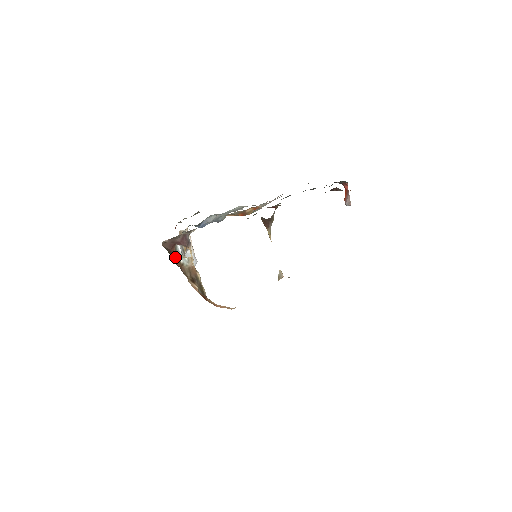
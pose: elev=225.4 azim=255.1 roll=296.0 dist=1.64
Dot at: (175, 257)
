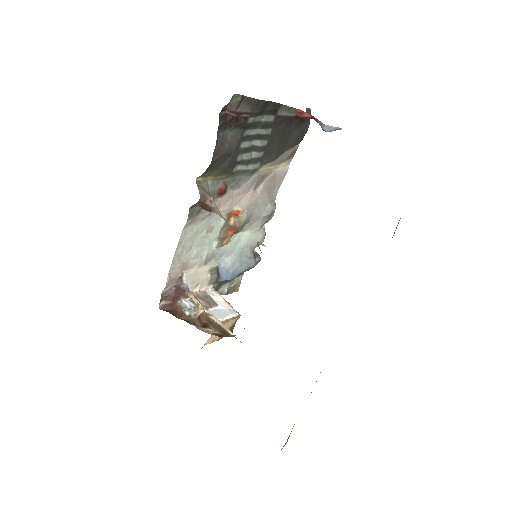
Dot at: (179, 314)
